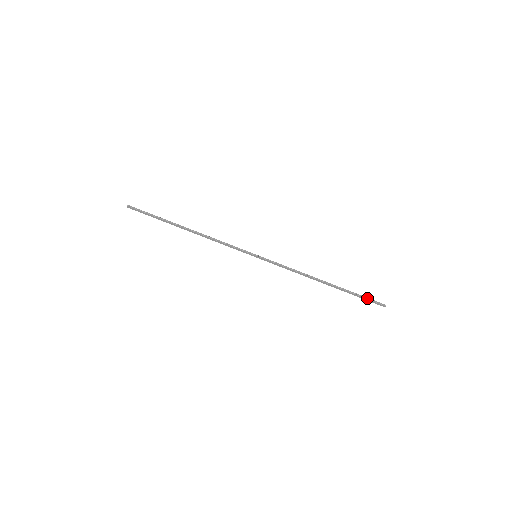
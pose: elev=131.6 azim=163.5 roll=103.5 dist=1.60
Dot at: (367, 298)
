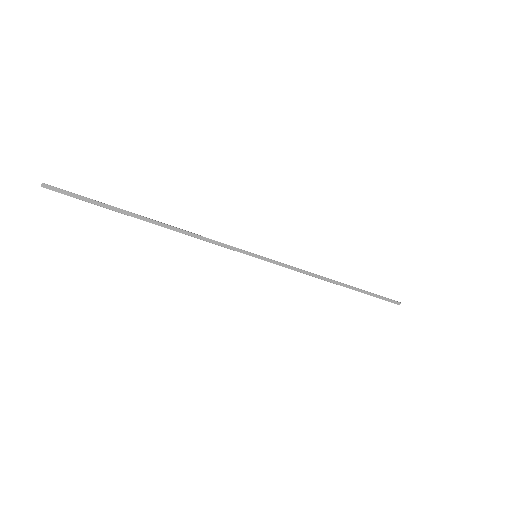
Dot at: (382, 296)
